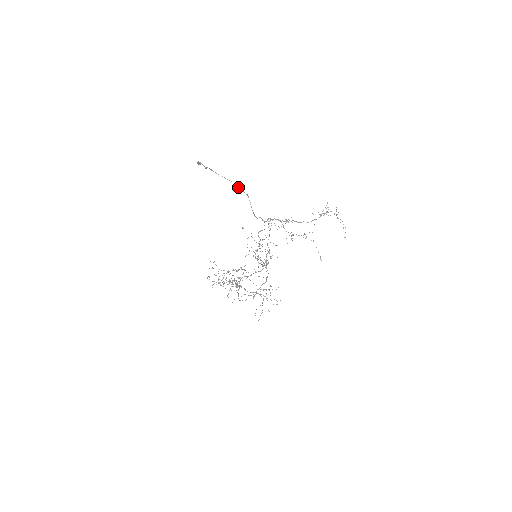
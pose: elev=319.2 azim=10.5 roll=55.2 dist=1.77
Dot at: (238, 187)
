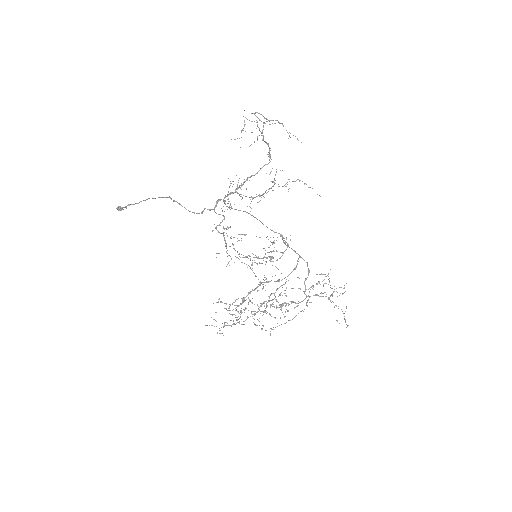
Dot at: (155, 198)
